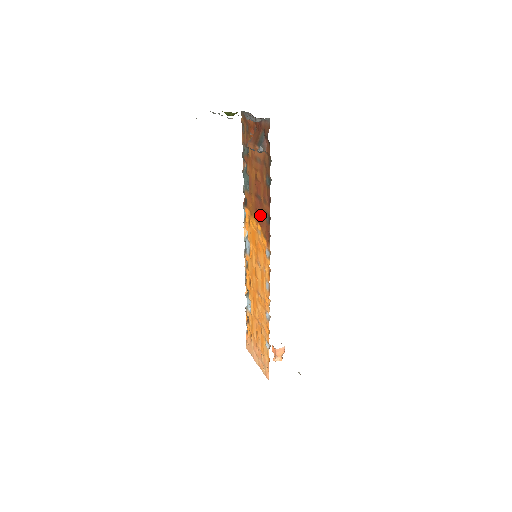
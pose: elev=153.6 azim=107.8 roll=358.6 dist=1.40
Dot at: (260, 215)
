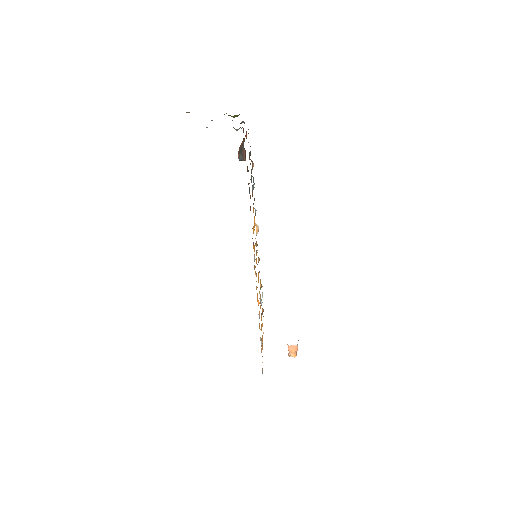
Dot at: occluded
